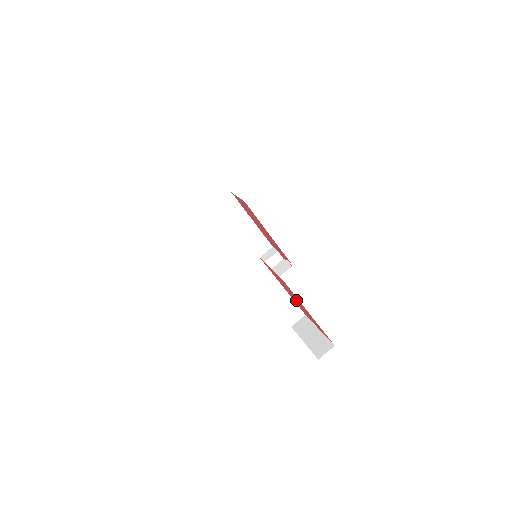
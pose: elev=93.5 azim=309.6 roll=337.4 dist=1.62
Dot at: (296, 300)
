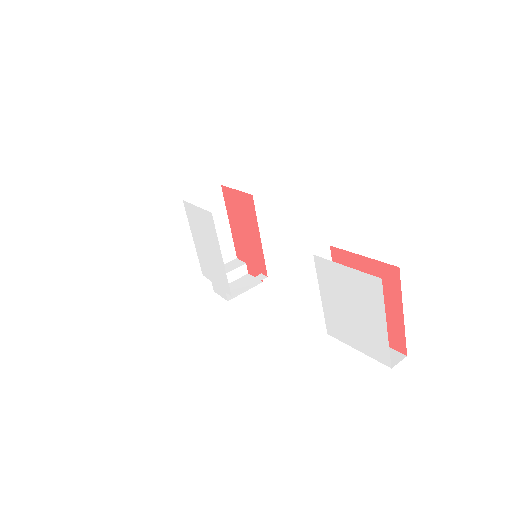
Dot at: occluded
